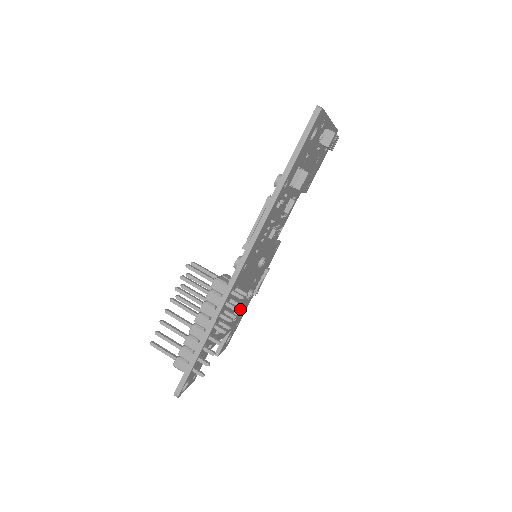
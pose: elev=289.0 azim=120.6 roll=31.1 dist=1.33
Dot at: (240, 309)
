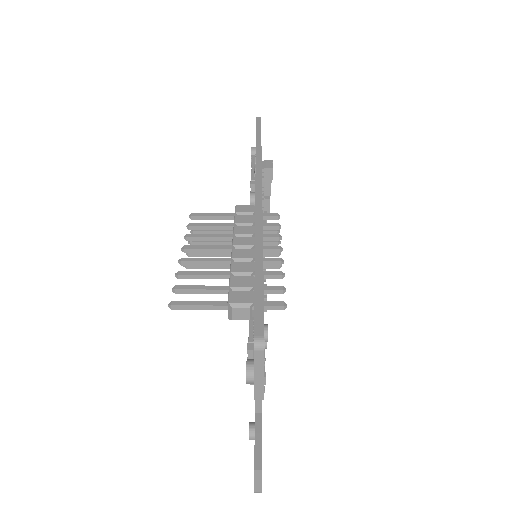
Dot at: occluded
